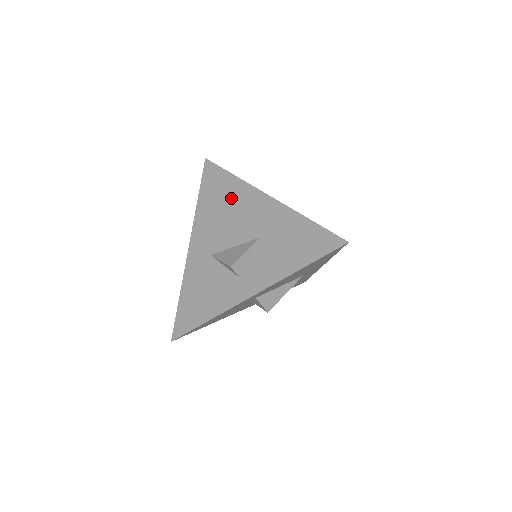
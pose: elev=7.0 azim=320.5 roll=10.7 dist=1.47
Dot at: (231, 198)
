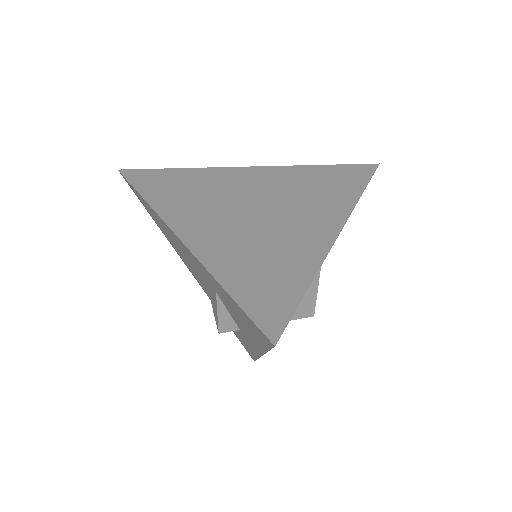
Dot at: (166, 231)
